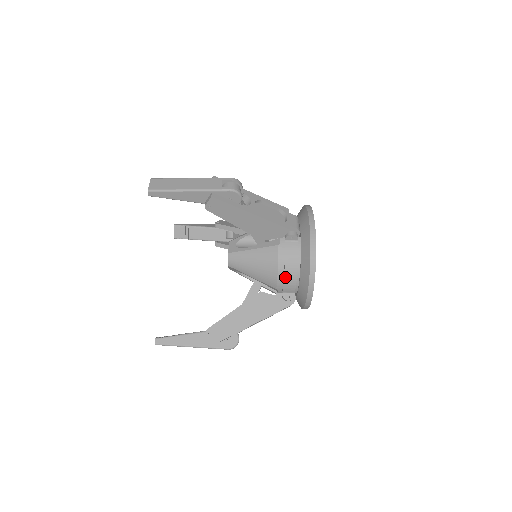
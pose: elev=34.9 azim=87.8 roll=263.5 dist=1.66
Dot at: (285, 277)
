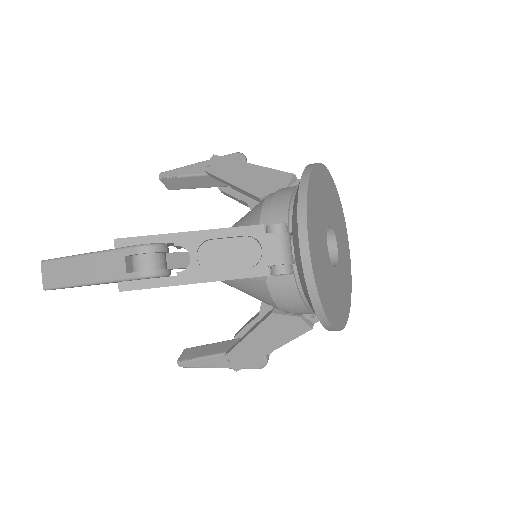
Dot at: (293, 313)
